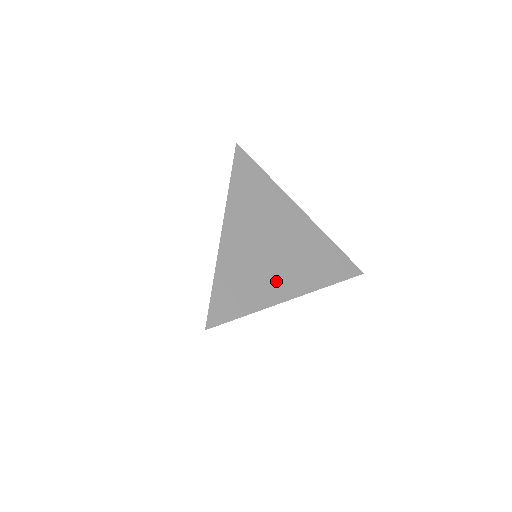
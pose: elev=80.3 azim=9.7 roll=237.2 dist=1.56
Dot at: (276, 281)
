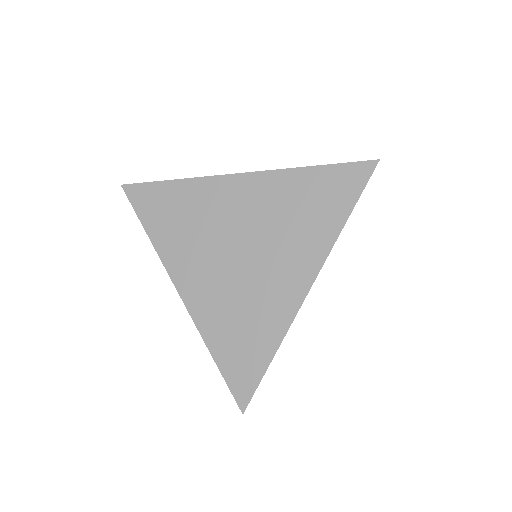
Dot at: (274, 289)
